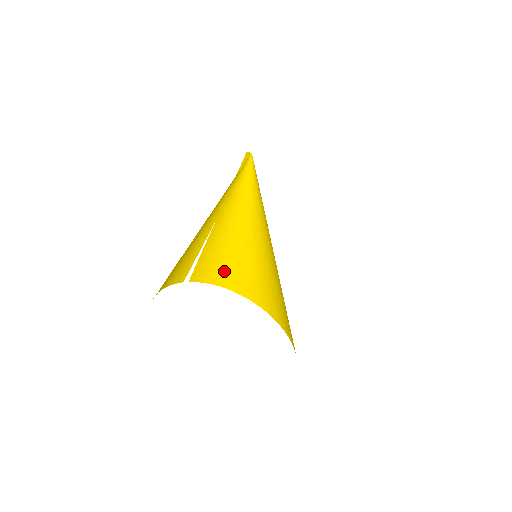
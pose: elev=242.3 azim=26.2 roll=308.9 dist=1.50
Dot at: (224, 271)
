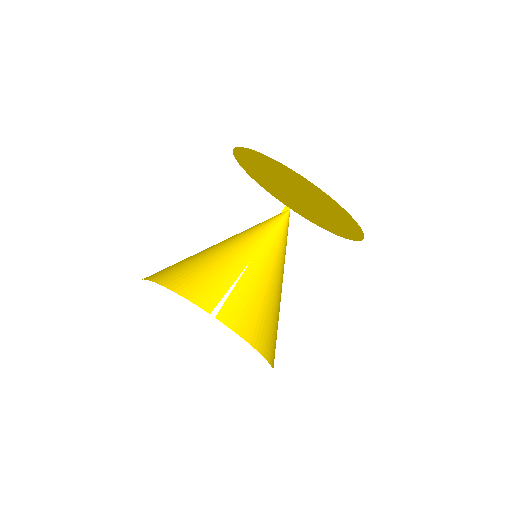
Dot at: (249, 320)
